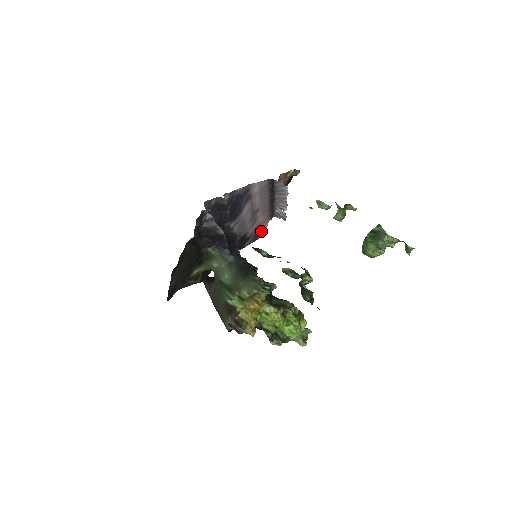
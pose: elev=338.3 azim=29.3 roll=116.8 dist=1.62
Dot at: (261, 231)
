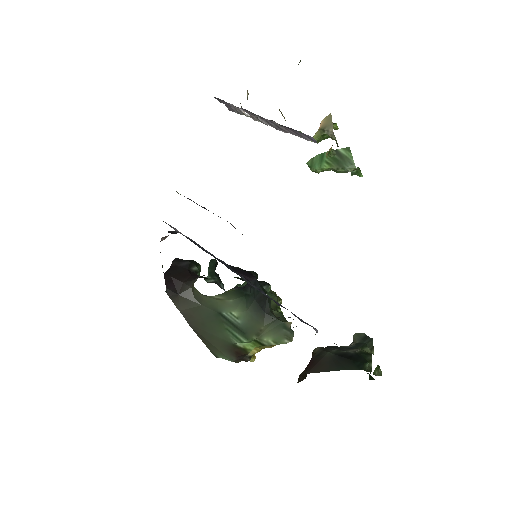
Dot at: occluded
